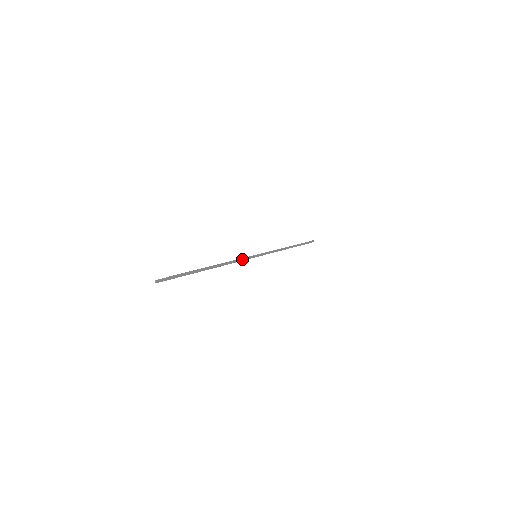
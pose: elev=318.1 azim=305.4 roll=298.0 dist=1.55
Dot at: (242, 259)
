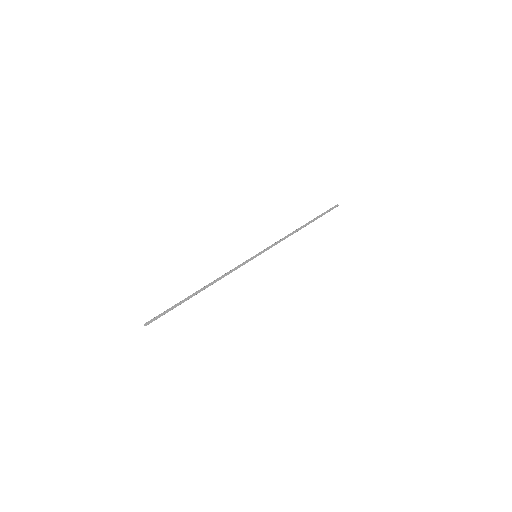
Dot at: (238, 267)
